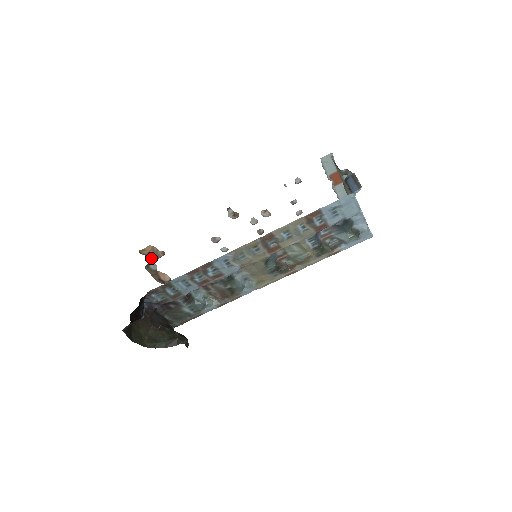
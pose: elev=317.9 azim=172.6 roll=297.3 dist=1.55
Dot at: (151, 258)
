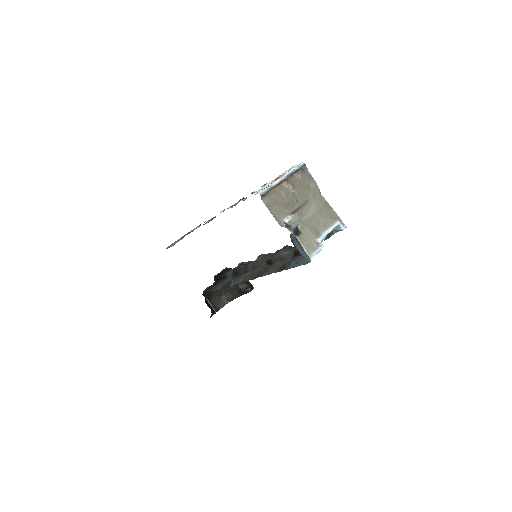
Dot at: occluded
